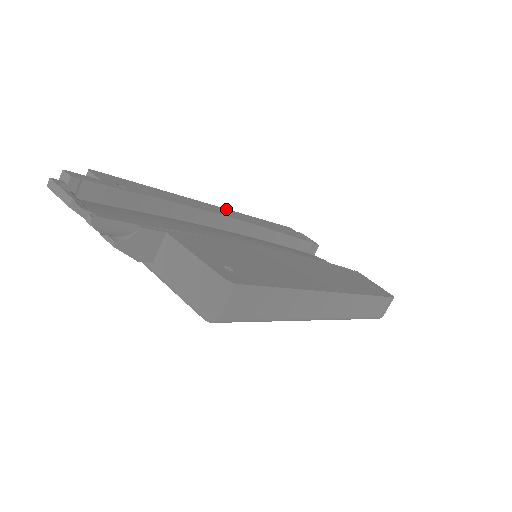
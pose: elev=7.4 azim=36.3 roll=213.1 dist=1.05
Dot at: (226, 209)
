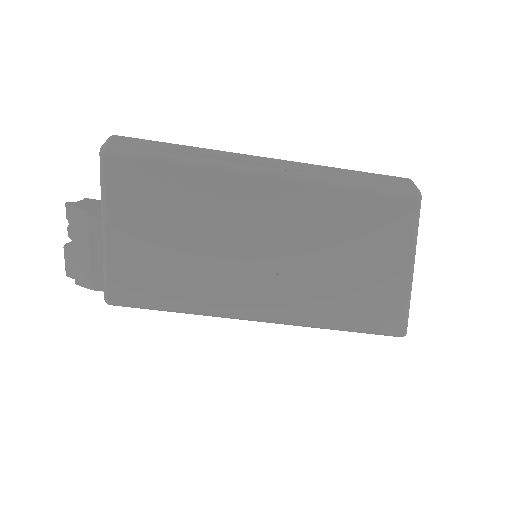
Dot at: occluded
